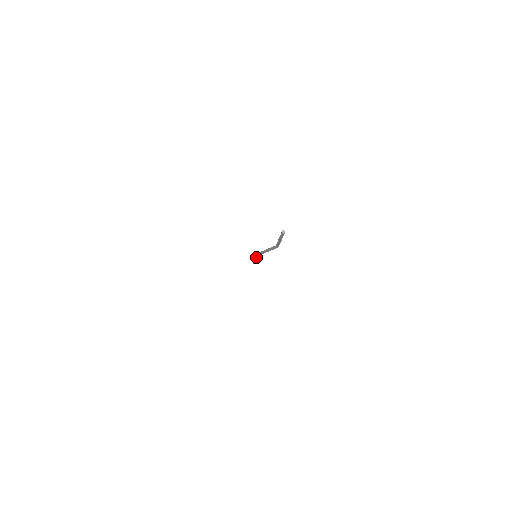
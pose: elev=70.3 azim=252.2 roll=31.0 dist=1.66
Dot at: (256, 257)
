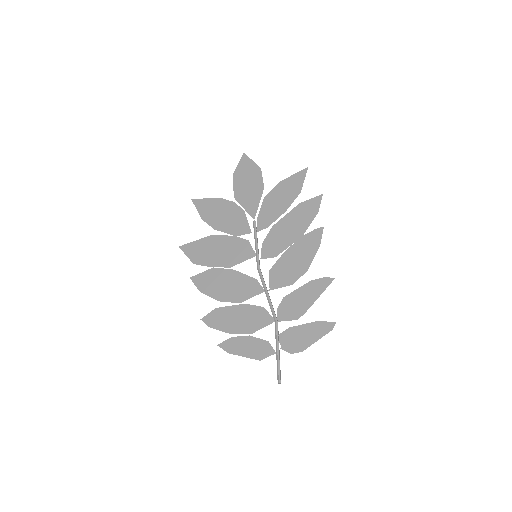
Dot at: (257, 255)
